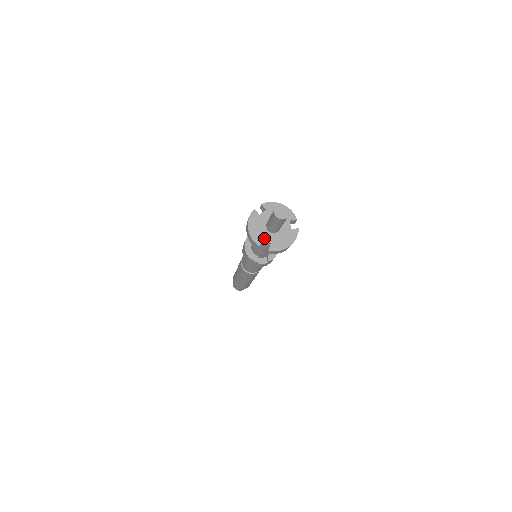
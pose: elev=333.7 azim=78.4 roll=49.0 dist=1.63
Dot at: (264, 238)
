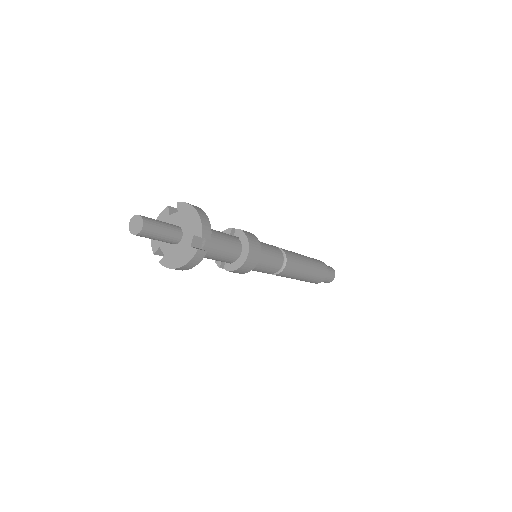
Dot at: (161, 246)
